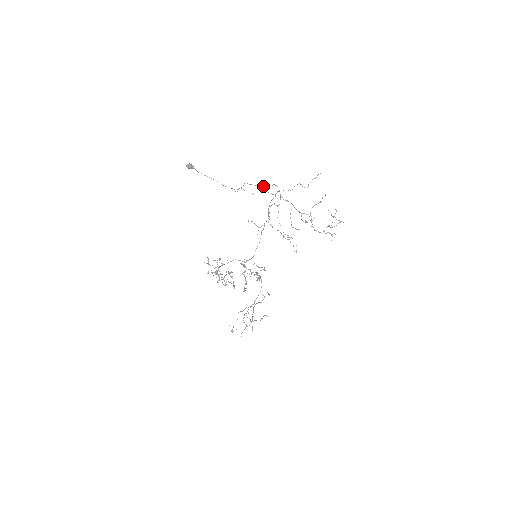
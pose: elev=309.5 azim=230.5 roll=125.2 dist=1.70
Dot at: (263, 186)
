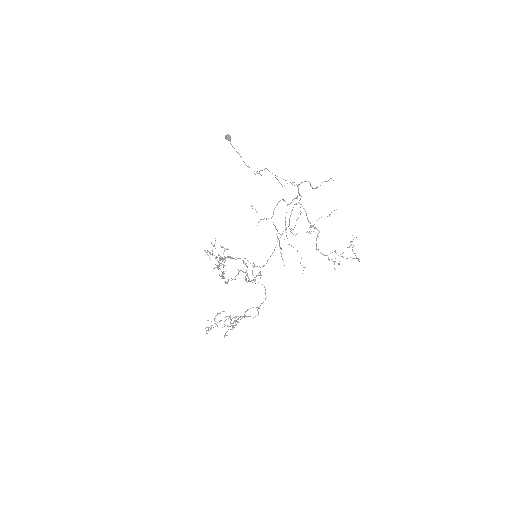
Dot at: (281, 178)
